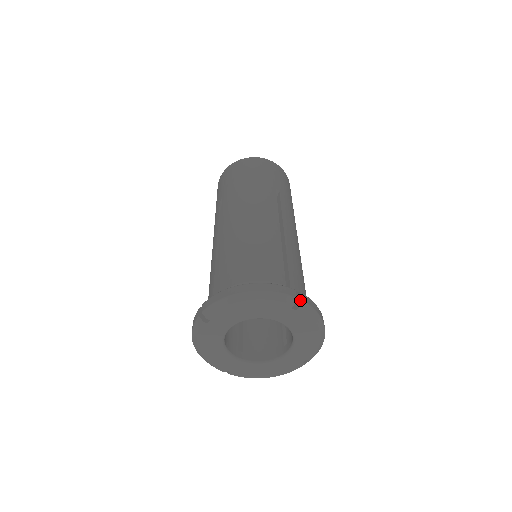
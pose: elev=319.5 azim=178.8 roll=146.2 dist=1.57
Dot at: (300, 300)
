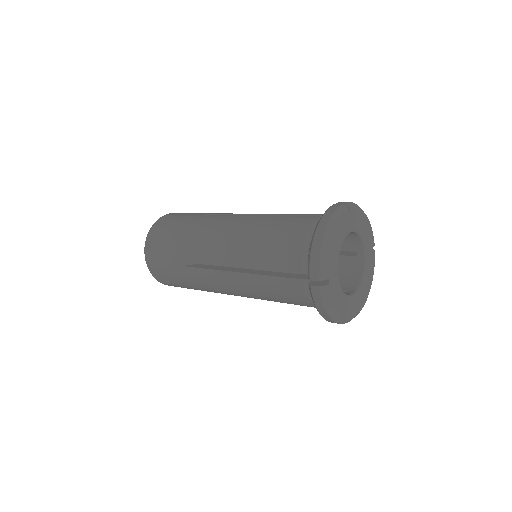
Dot at: (344, 204)
